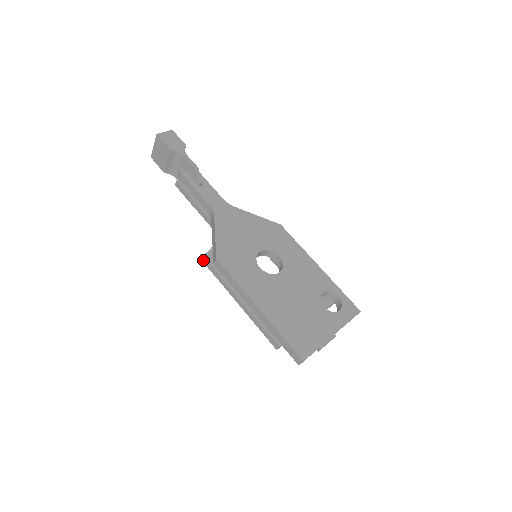
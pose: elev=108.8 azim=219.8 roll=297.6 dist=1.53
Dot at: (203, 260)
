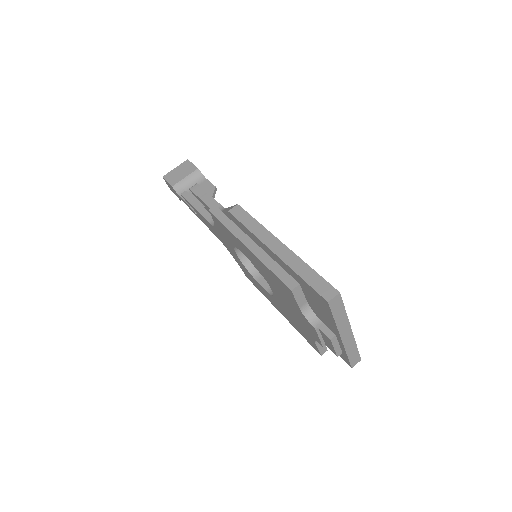
Dot at: (212, 210)
